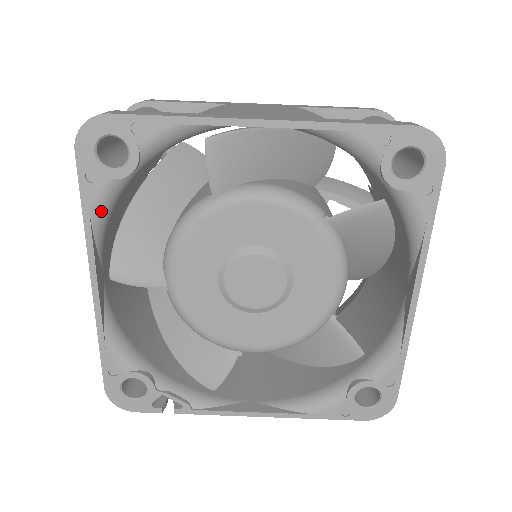
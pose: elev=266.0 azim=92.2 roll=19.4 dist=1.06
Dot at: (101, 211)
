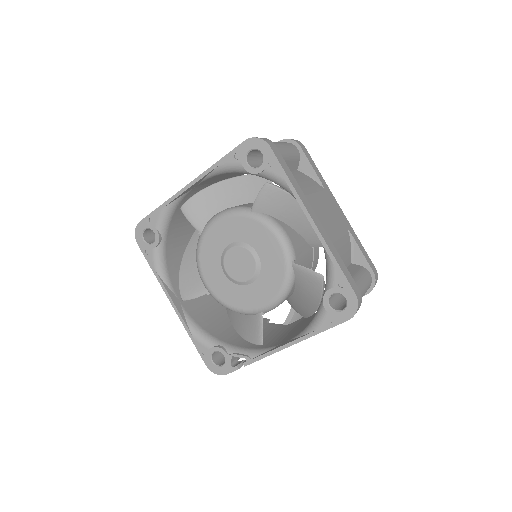
Dot at: (159, 266)
